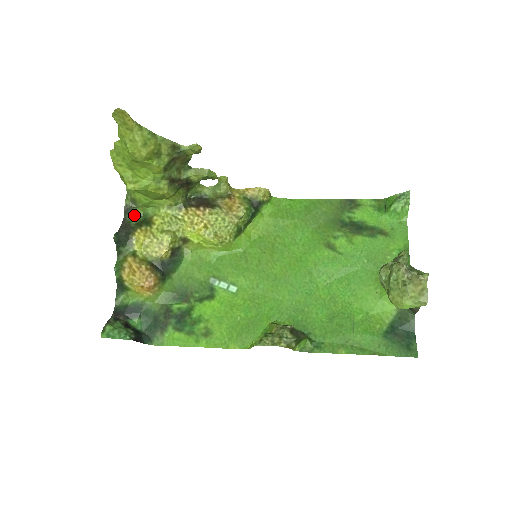
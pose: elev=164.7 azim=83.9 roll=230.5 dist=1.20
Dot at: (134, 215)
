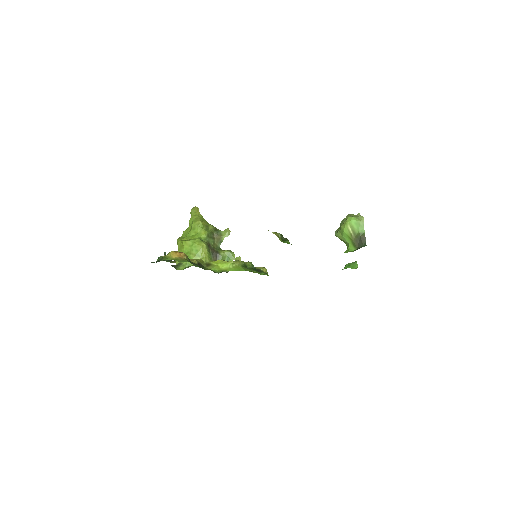
Dot at: occluded
